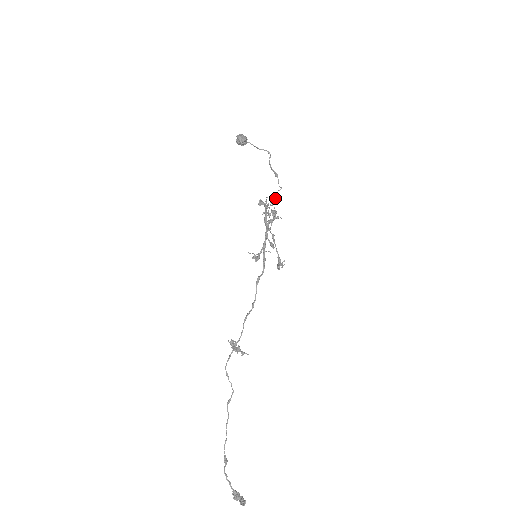
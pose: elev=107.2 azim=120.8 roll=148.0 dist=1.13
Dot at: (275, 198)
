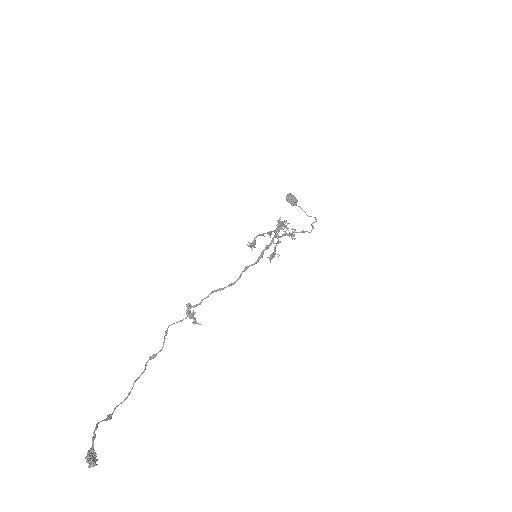
Dot at: (300, 232)
